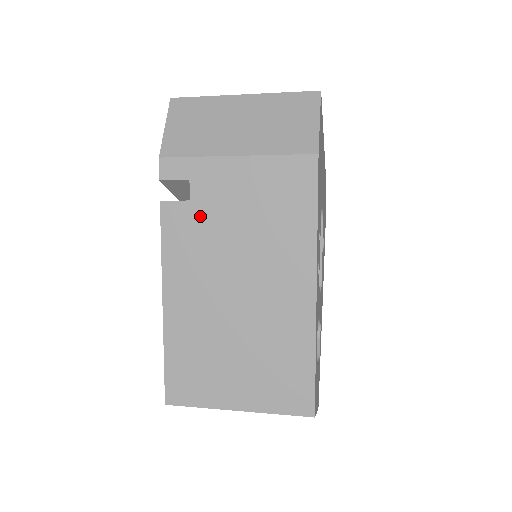
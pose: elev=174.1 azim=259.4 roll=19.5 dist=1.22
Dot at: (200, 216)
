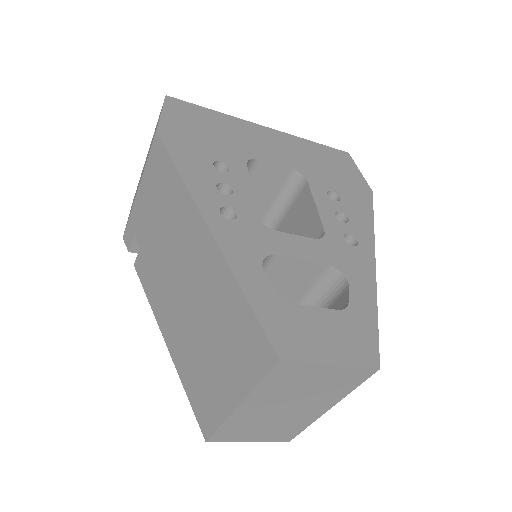
Dot at: (147, 252)
